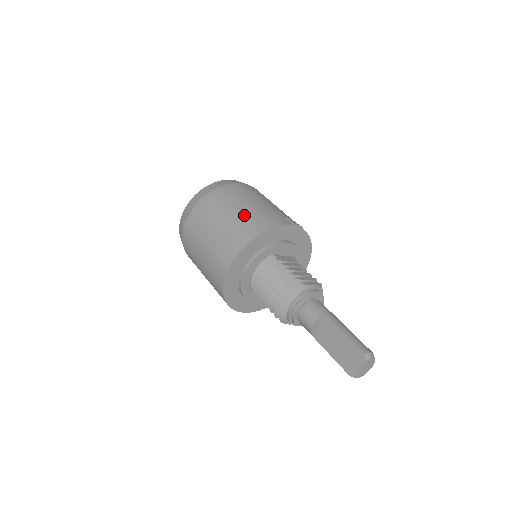
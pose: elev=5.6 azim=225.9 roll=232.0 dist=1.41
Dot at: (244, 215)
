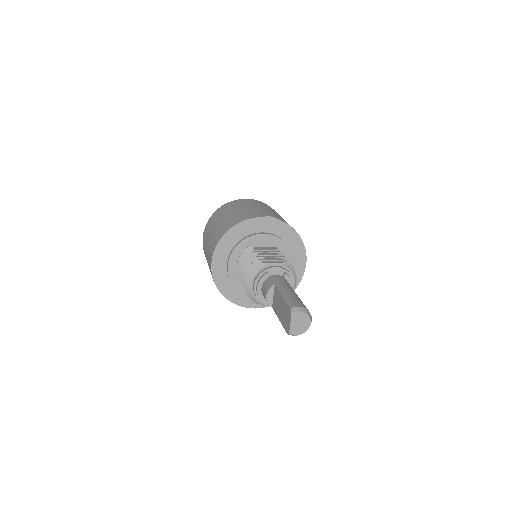
Dot at: (226, 219)
